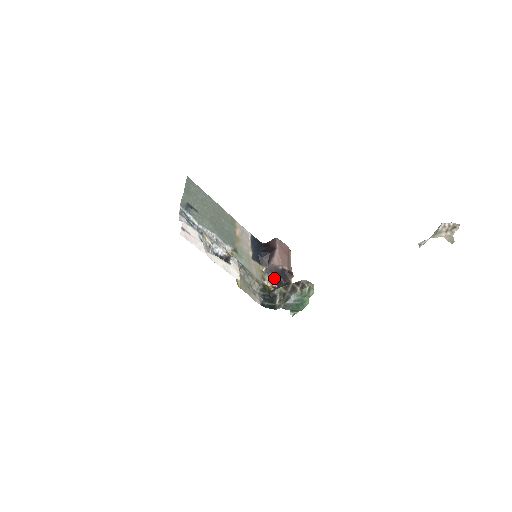
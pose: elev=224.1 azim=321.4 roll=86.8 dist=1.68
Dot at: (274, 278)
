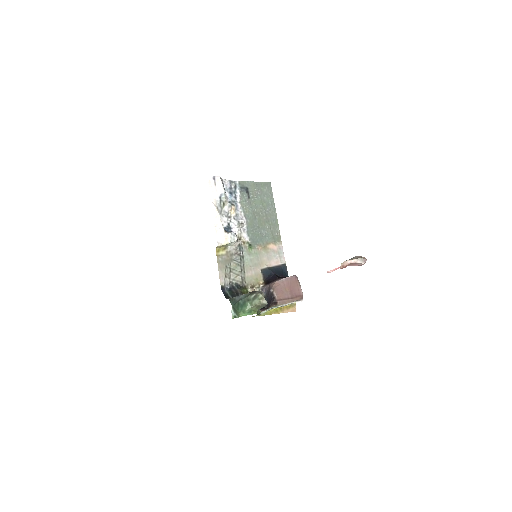
Dot at: occluded
